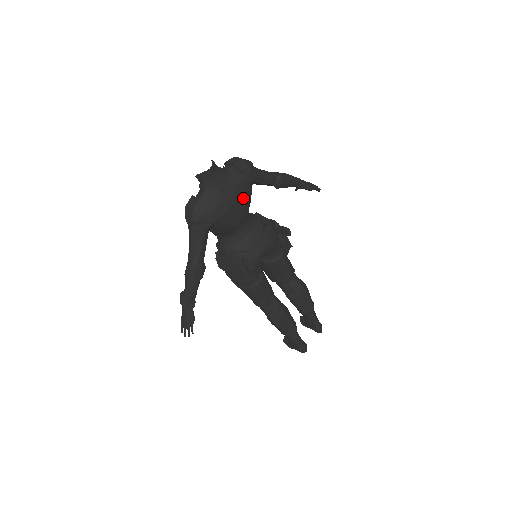
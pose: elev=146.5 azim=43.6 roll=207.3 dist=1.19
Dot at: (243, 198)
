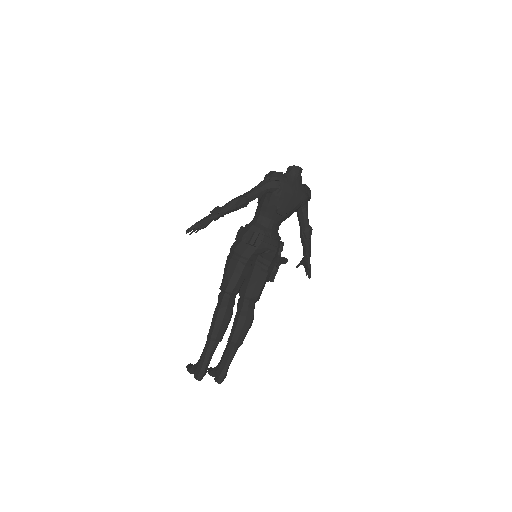
Dot at: (296, 201)
